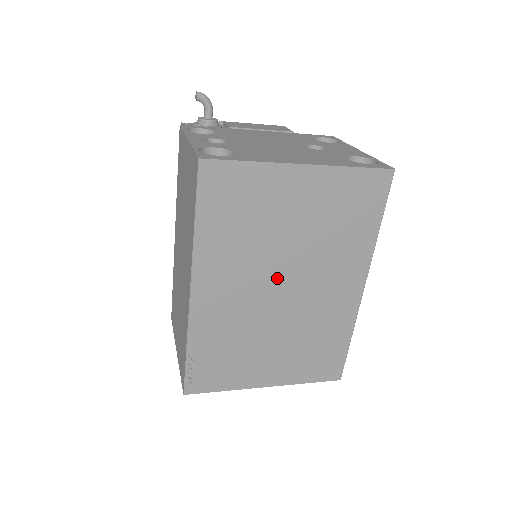
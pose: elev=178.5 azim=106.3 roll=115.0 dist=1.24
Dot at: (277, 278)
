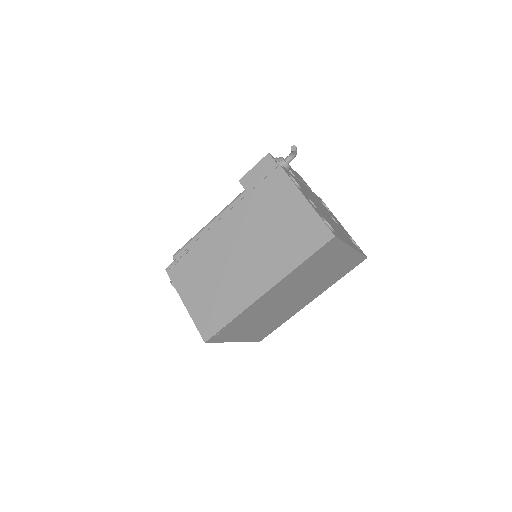
Dot at: (295, 292)
